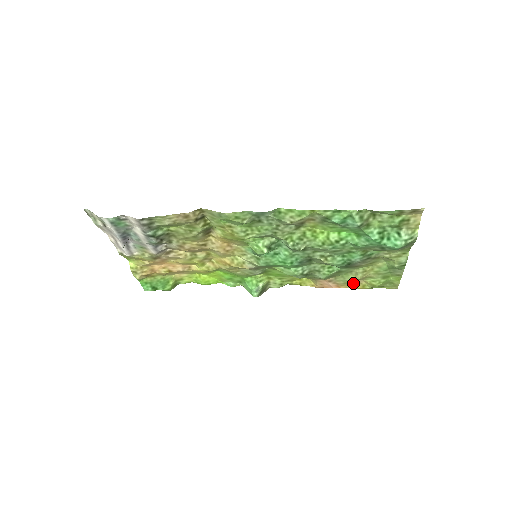
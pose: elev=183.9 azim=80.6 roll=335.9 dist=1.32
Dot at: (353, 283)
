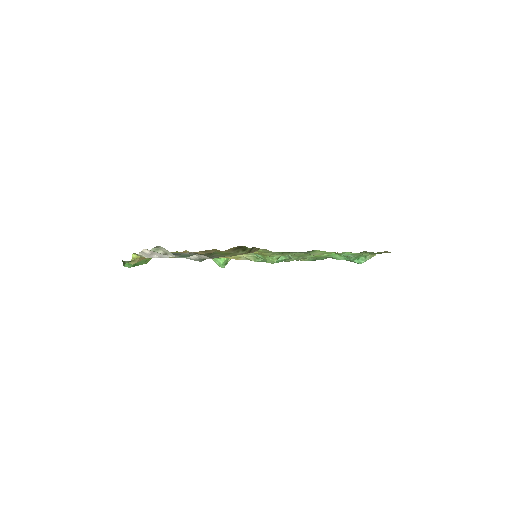
Dot at: occluded
